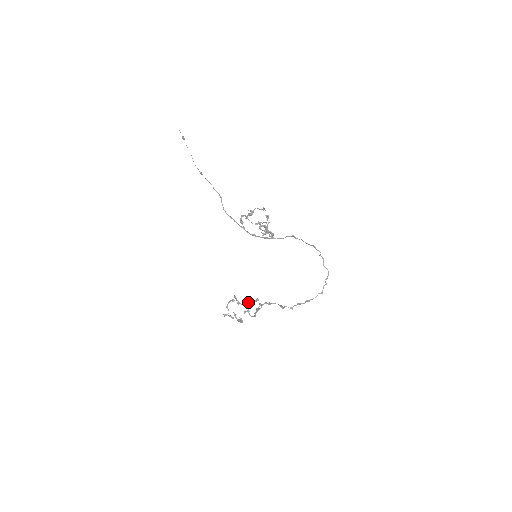
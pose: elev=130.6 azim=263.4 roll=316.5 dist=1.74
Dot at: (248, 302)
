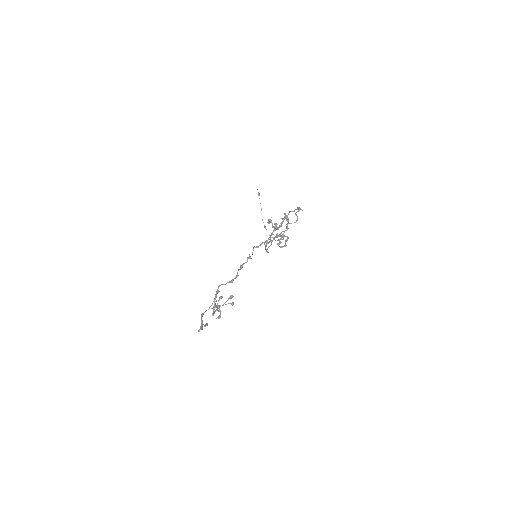
Dot at: (220, 297)
